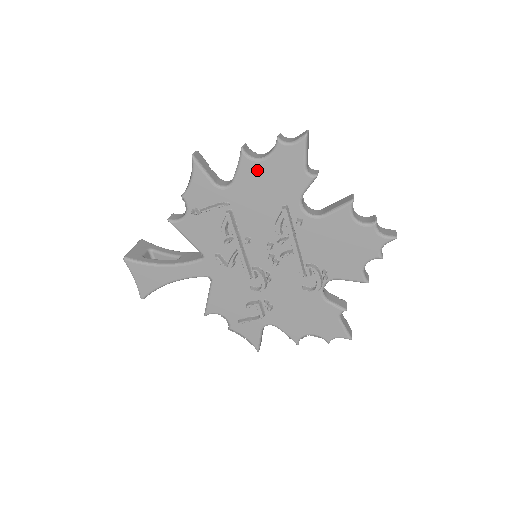
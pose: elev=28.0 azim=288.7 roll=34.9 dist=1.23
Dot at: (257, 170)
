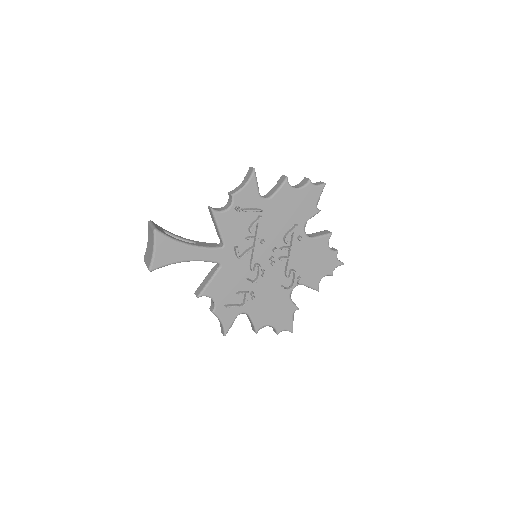
Dot at: (290, 195)
